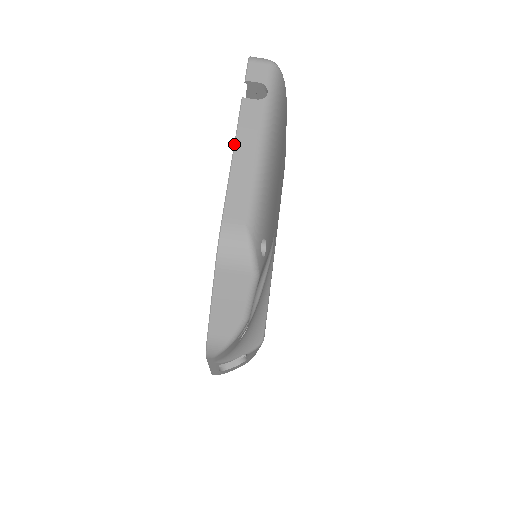
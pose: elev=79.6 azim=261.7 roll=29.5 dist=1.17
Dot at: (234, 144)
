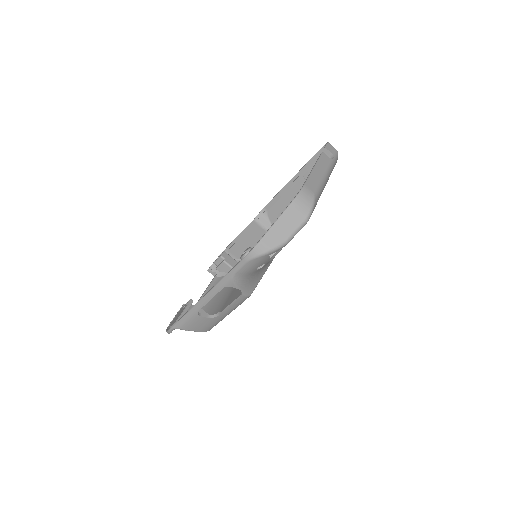
Dot at: (316, 164)
